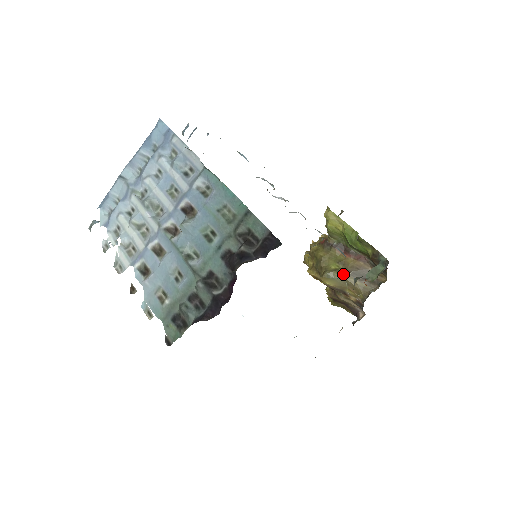
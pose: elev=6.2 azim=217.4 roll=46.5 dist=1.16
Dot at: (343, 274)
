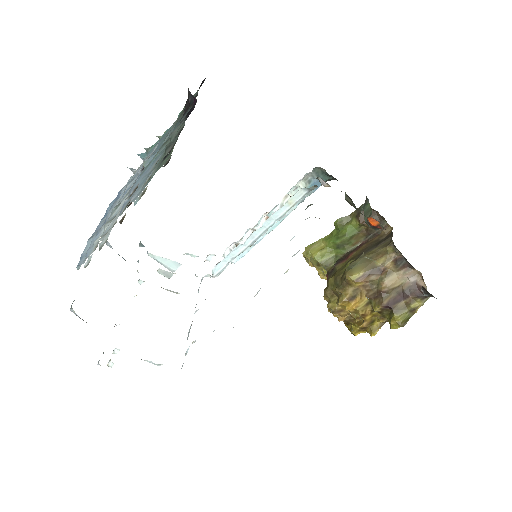
Dot at: (359, 257)
